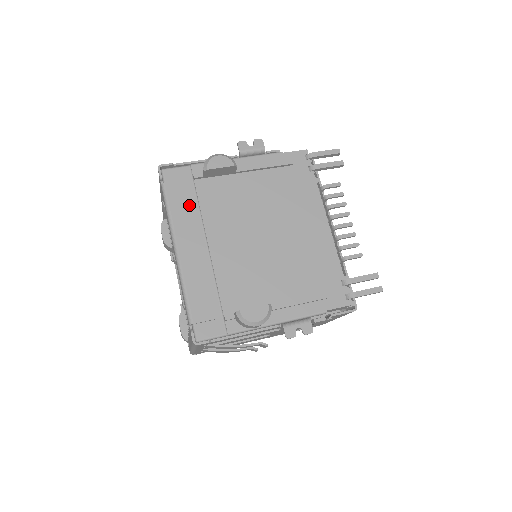
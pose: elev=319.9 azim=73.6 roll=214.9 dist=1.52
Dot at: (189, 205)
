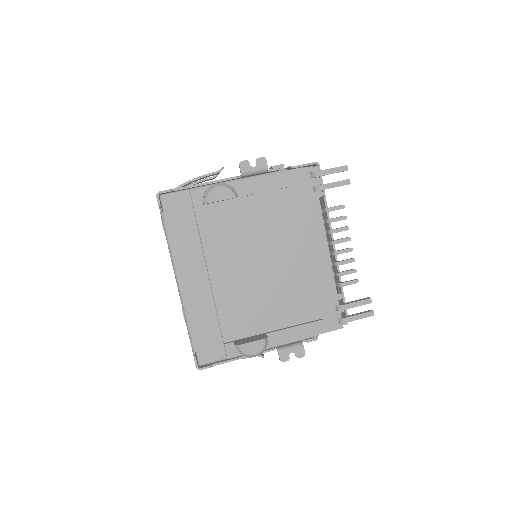
Dot at: (189, 236)
